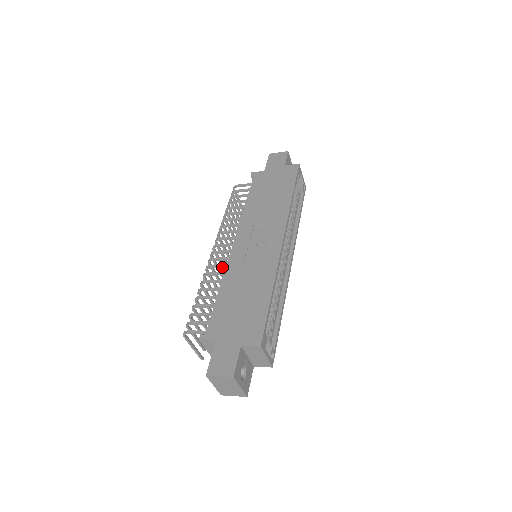
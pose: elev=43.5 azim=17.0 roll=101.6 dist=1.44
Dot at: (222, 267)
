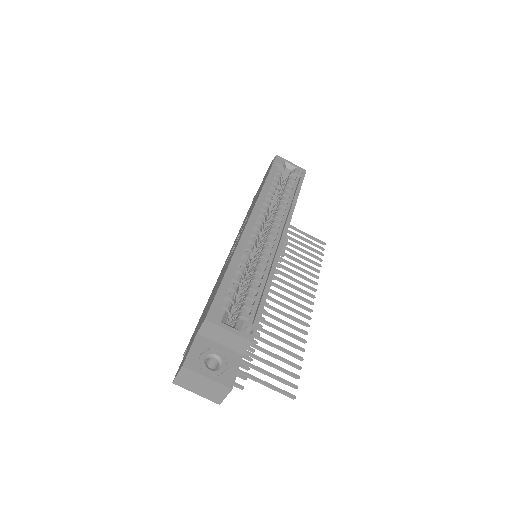
Dot at: occluded
